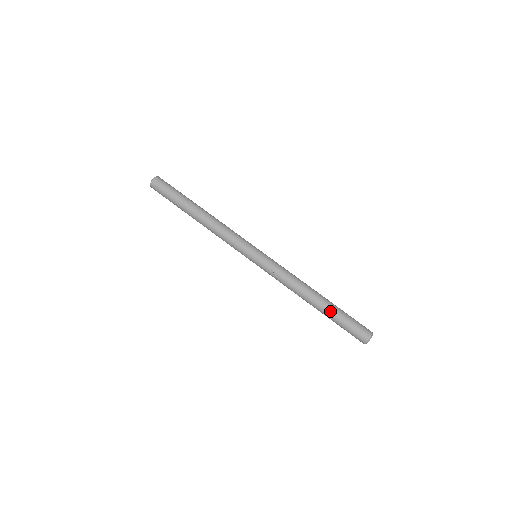
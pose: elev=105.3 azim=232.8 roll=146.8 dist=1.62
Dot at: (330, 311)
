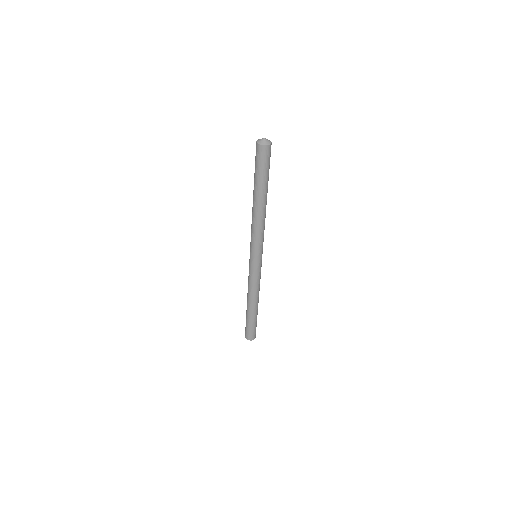
Dot at: (248, 316)
